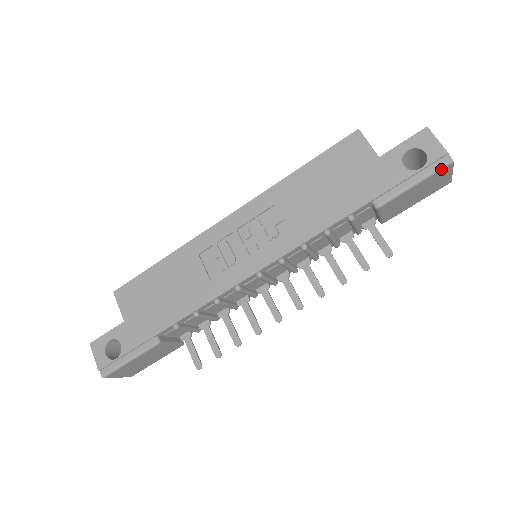
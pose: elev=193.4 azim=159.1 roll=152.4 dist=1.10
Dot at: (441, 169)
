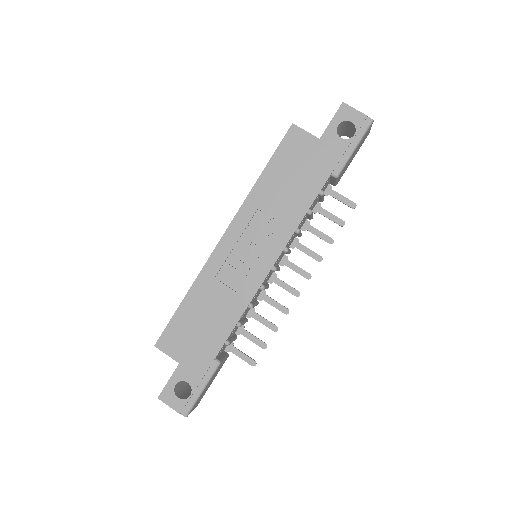
Dot at: (368, 129)
